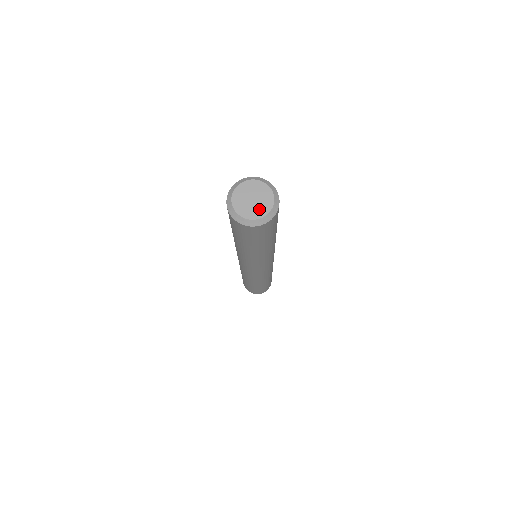
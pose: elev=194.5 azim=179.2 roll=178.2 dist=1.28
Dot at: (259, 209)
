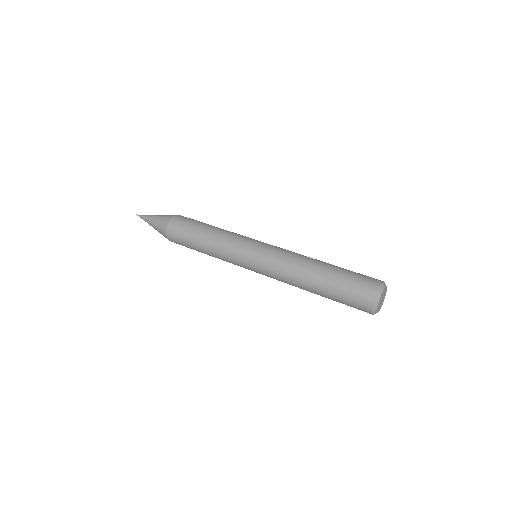
Dot at: (384, 296)
